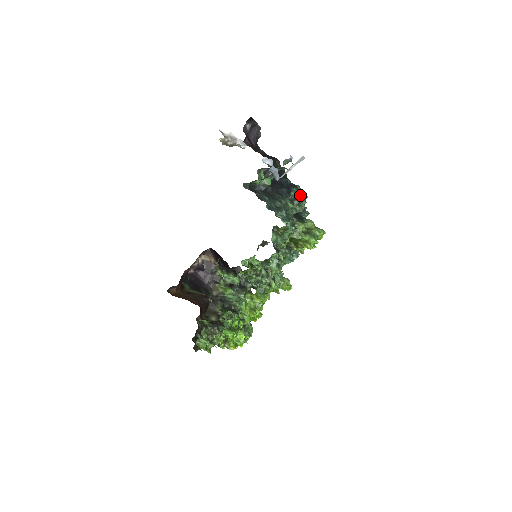
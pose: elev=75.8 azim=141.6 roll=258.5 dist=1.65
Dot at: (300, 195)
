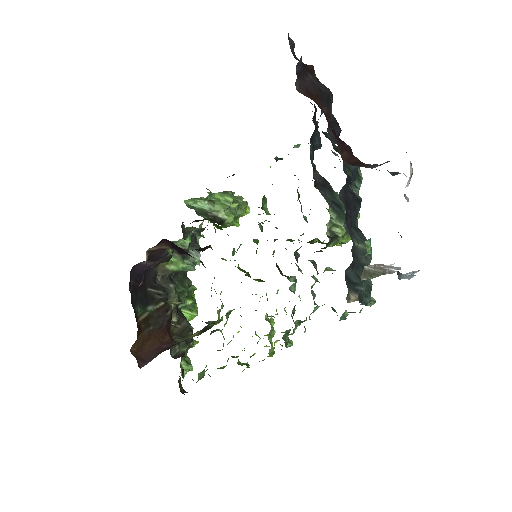
Dot at: occluded
